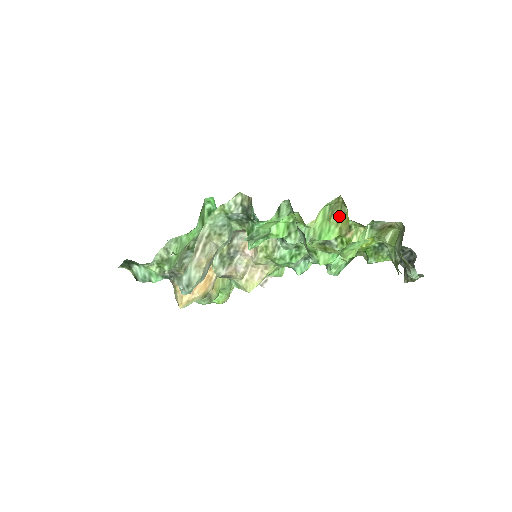
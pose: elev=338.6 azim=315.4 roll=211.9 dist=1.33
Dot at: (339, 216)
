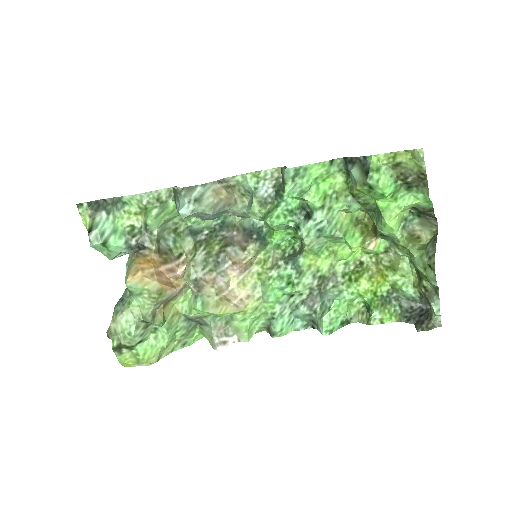
Dot at: (363, 230)
